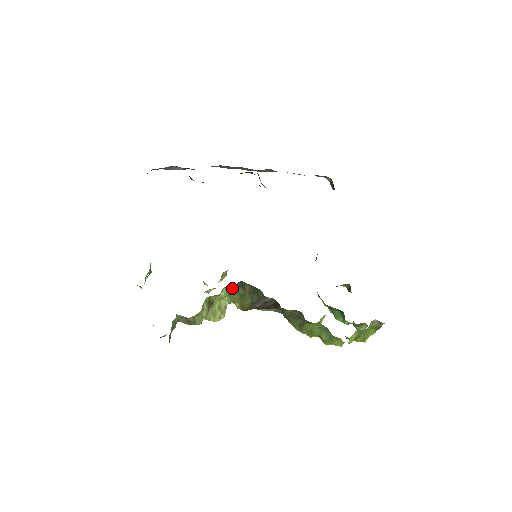
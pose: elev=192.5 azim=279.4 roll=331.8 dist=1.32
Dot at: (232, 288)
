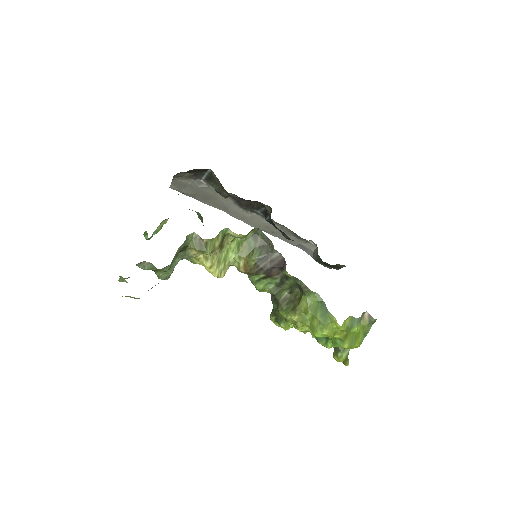
Dot at: (245, 237)
